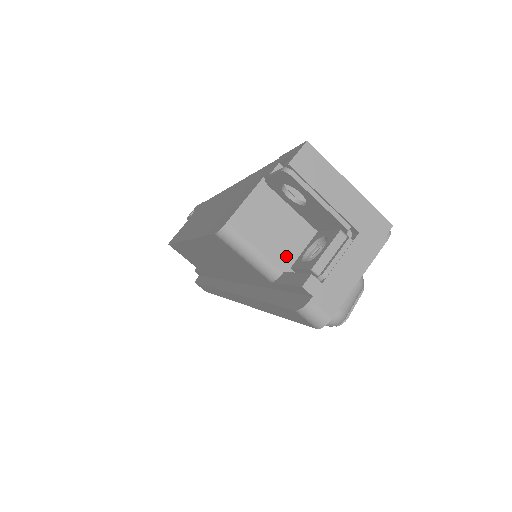
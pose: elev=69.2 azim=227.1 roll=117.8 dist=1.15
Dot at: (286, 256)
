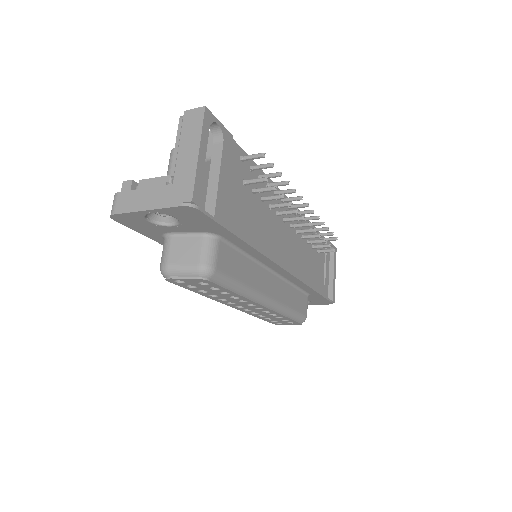
Dot at: occluded
